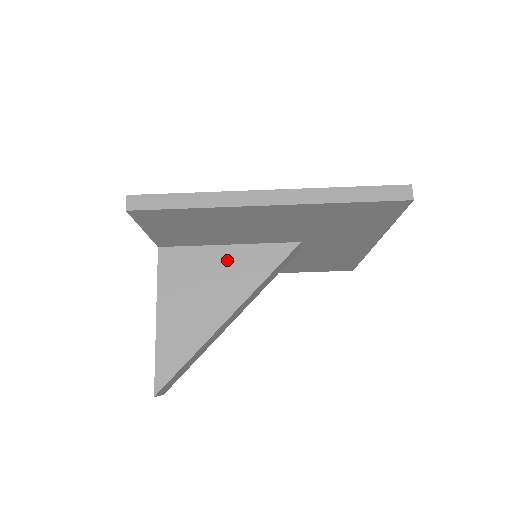
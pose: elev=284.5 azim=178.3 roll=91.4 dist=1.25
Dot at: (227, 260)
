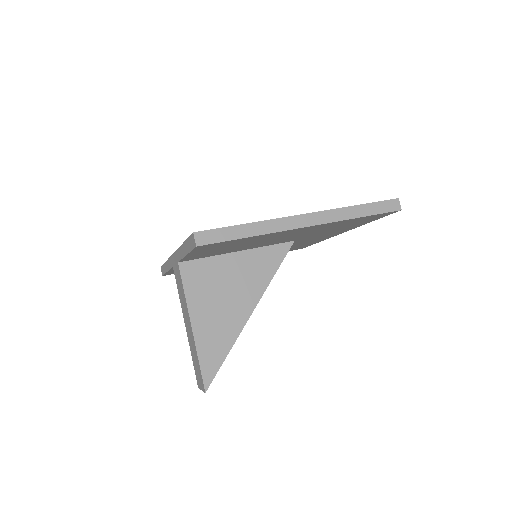
Dot at: (240, 265)
